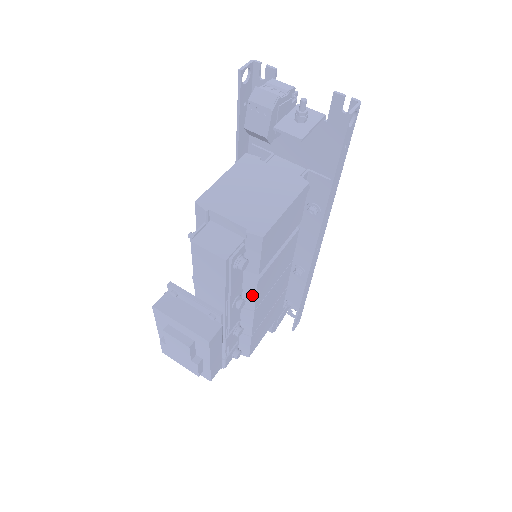
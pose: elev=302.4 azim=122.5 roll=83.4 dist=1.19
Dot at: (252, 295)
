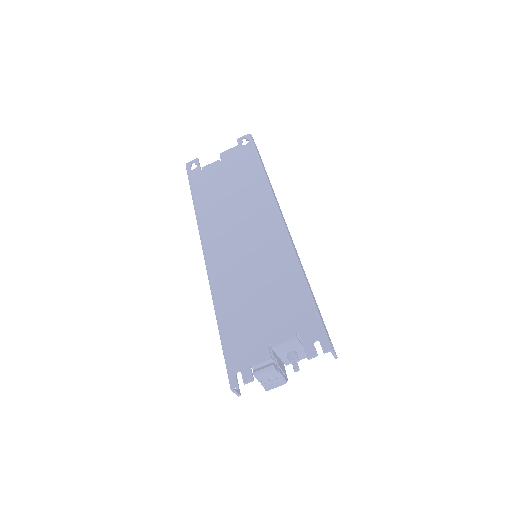
Dot at: occluded
